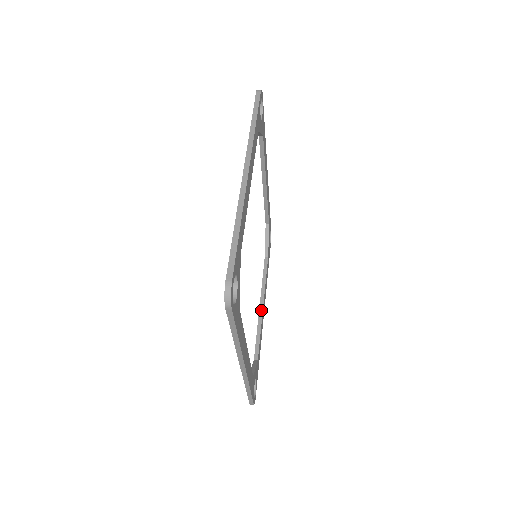
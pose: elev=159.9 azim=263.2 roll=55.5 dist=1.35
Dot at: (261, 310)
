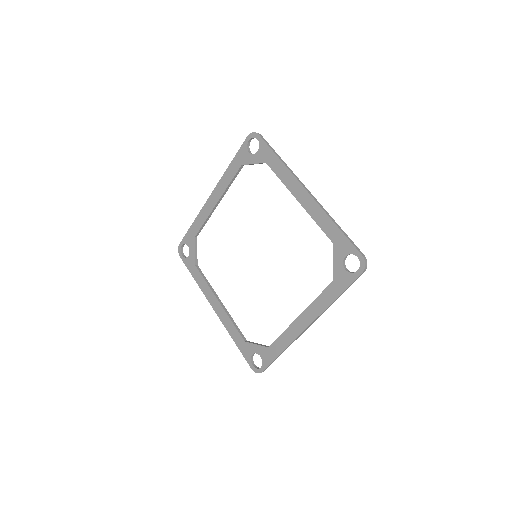
Dot at: (223, 306)
